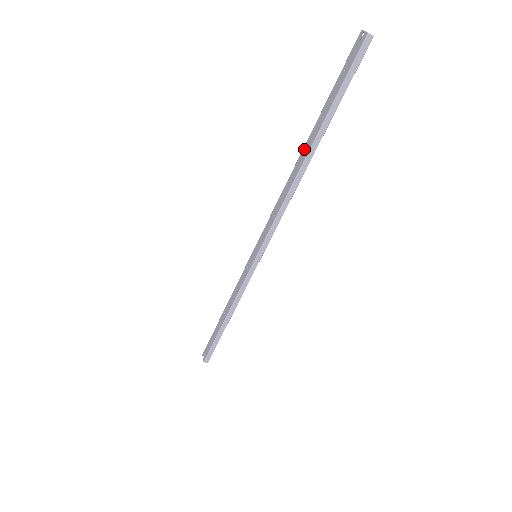
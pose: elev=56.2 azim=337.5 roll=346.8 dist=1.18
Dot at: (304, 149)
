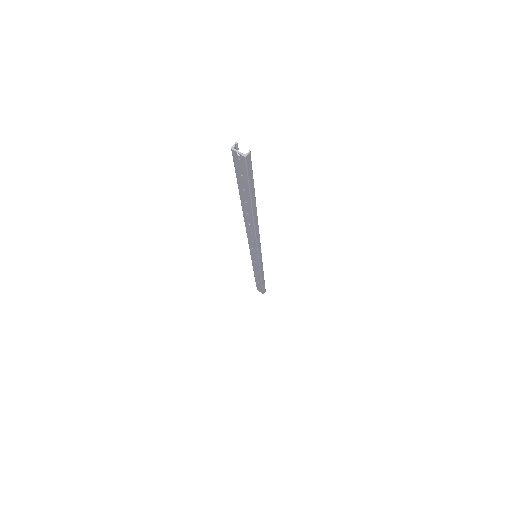
Dot at: (245, 214)
